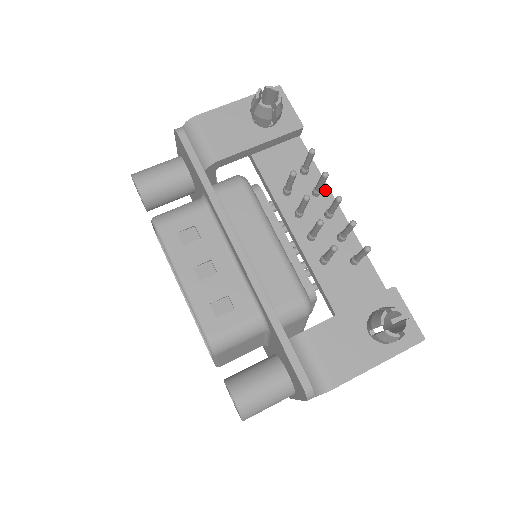
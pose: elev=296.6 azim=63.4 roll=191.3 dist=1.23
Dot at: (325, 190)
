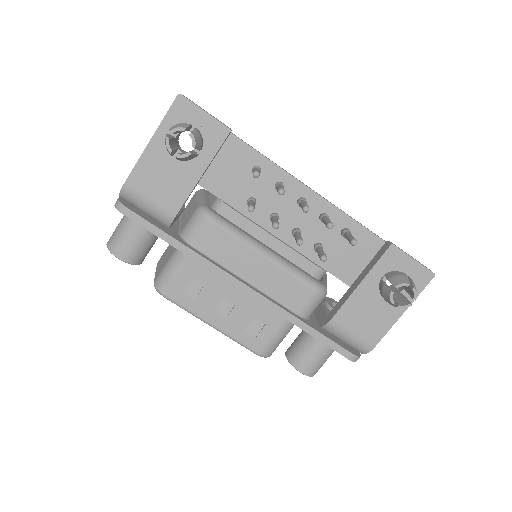
Dot at: (286, 178)
